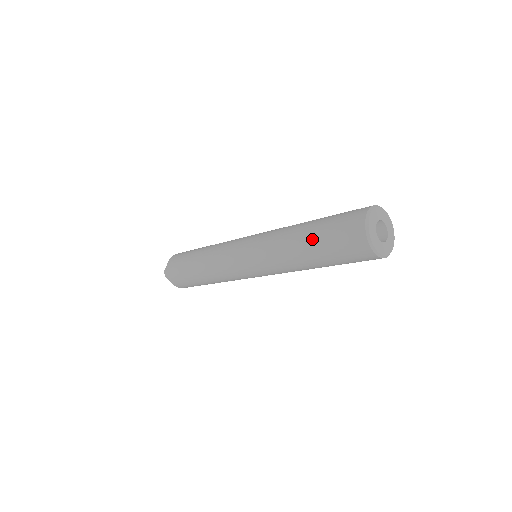
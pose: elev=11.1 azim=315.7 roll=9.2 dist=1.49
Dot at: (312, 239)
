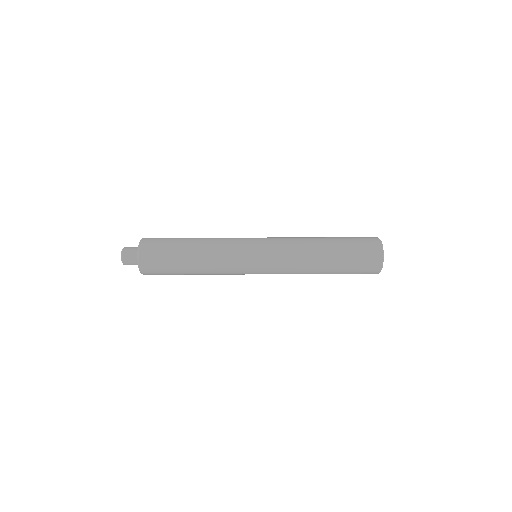
Dot at: (336, 270)
